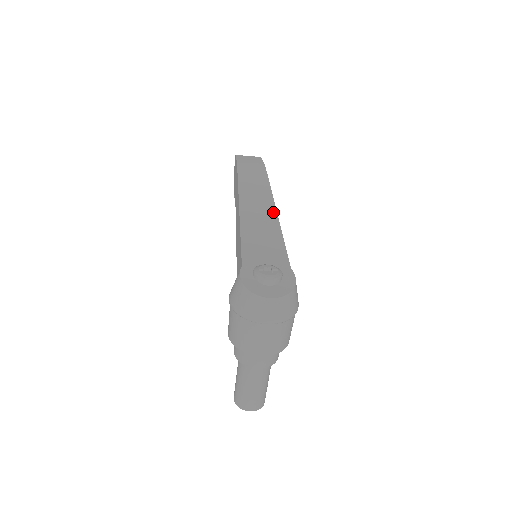
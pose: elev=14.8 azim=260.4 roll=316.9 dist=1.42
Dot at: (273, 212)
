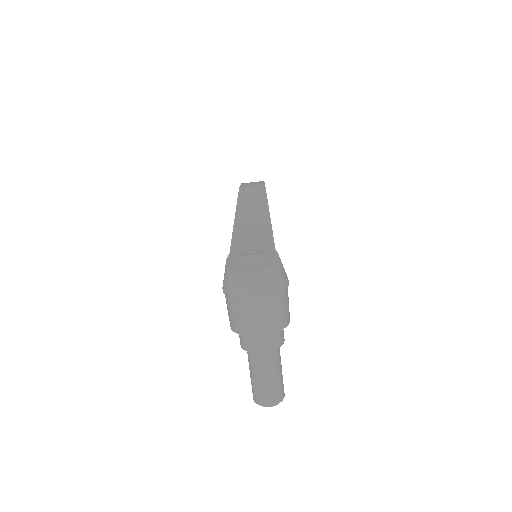
Dot at: (266, 214)
